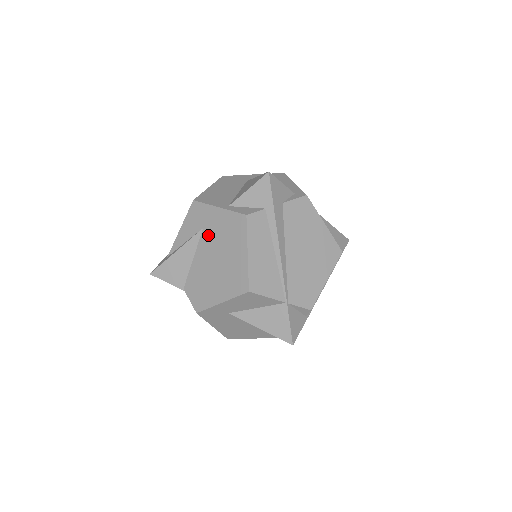
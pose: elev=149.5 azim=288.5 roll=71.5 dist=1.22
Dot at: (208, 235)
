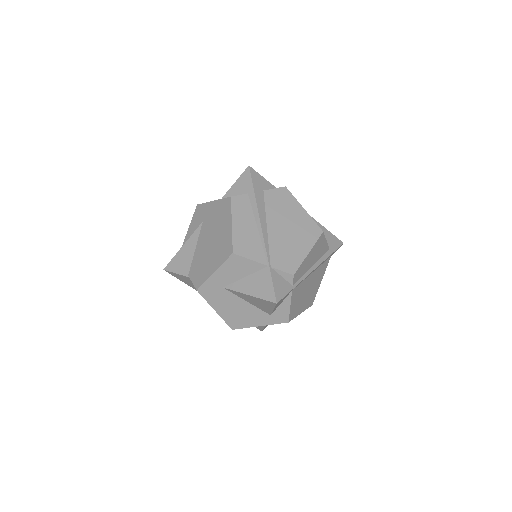
Dot at: (206, 225)
